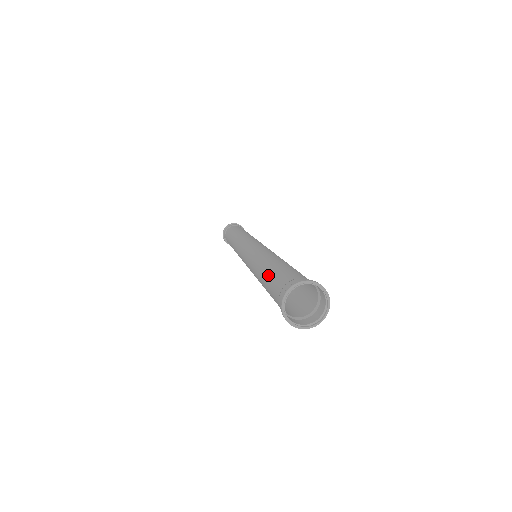
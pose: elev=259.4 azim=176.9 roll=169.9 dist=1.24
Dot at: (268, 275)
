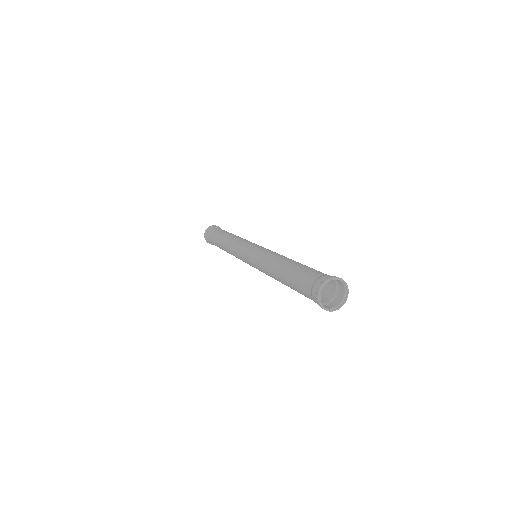
Dot at: (290, 284)
